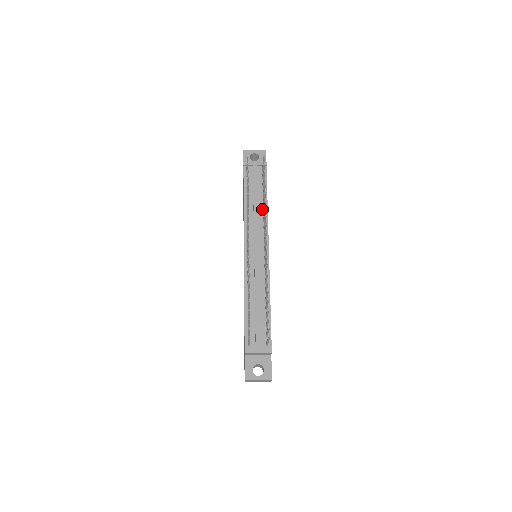
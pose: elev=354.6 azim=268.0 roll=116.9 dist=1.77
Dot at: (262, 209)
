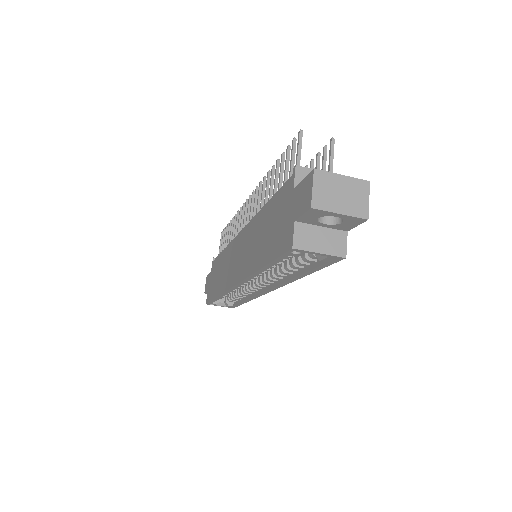
Dot at: occluded
